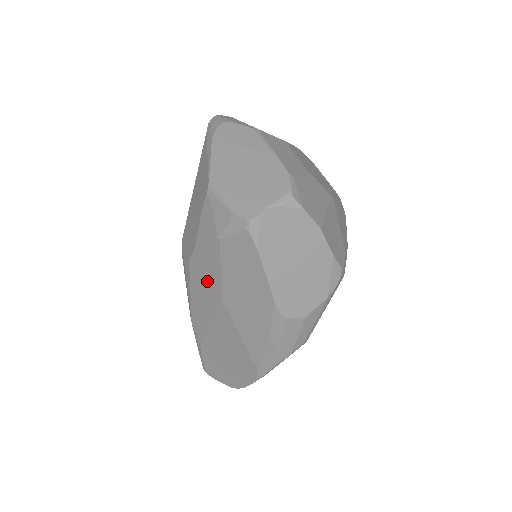
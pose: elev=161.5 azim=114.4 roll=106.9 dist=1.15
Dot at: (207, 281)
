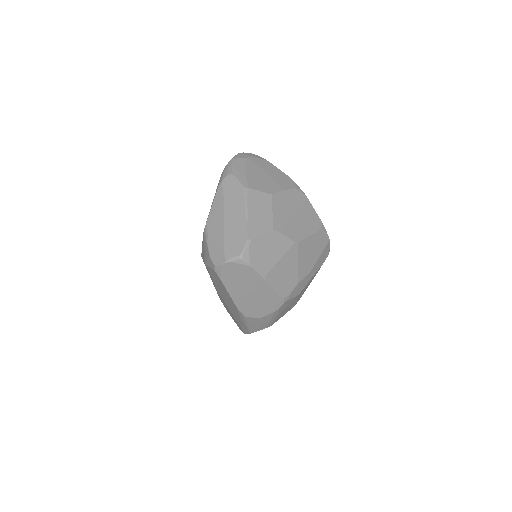
Dot at: occluded
